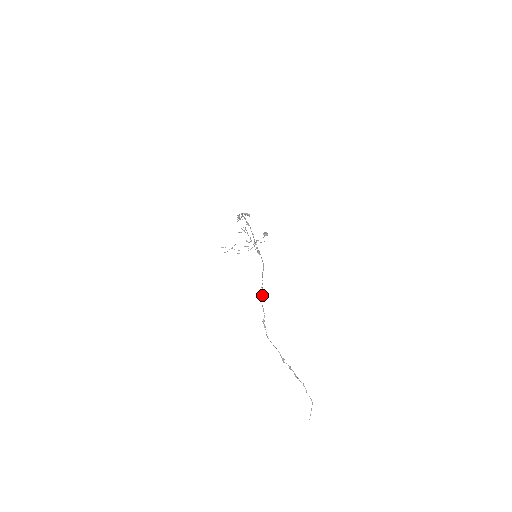
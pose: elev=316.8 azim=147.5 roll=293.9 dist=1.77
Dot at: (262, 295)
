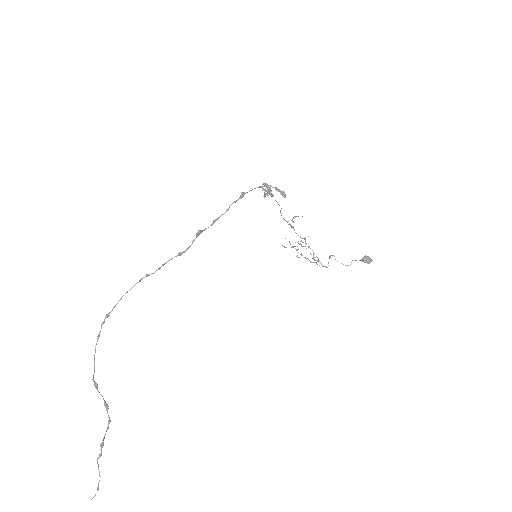
Dot at: (136, 283)
